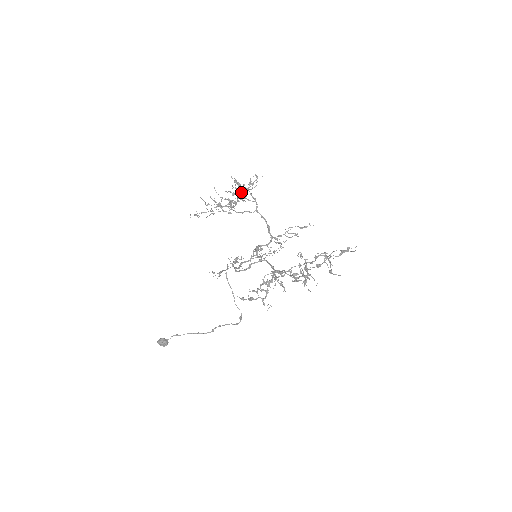
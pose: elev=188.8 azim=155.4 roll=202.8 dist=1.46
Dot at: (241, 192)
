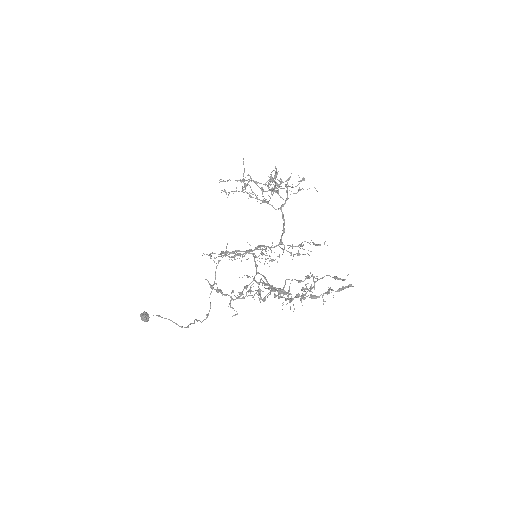
Dot at: (276, 184)
